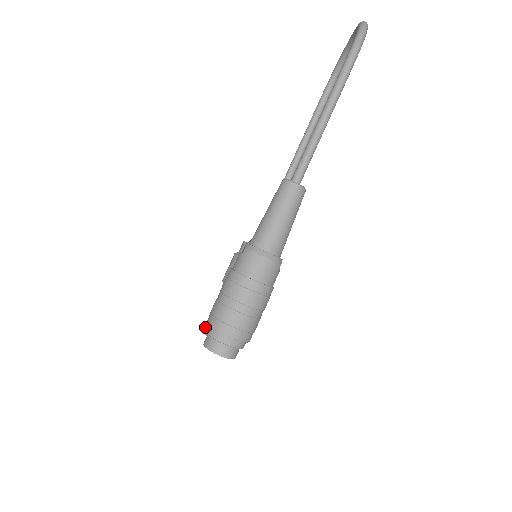
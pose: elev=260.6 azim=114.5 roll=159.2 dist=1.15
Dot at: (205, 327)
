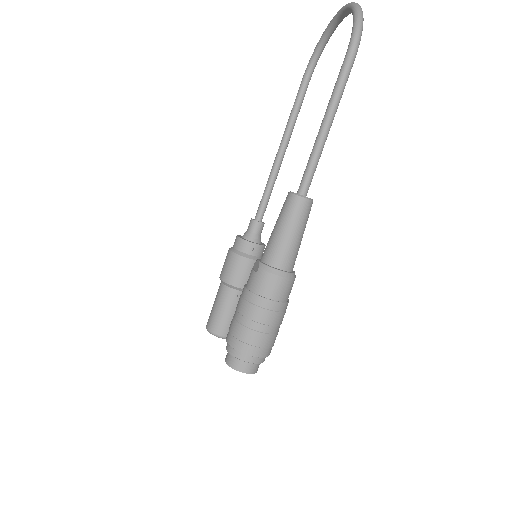
Dot at: (208, 325)
